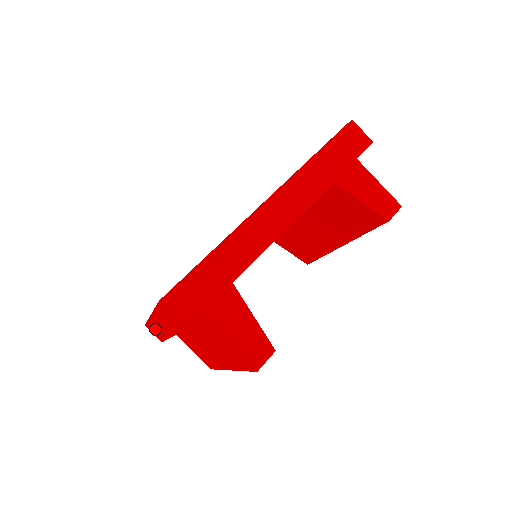
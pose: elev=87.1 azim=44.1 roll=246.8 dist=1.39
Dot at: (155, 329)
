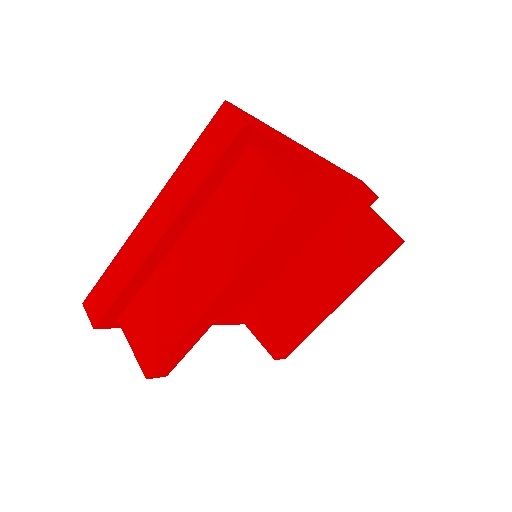
Dot at: (117, 271)
